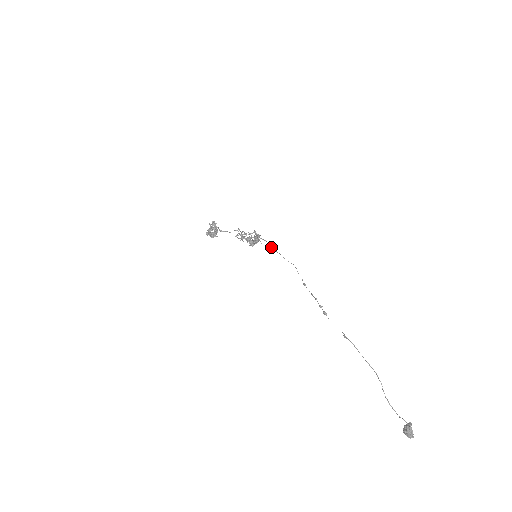
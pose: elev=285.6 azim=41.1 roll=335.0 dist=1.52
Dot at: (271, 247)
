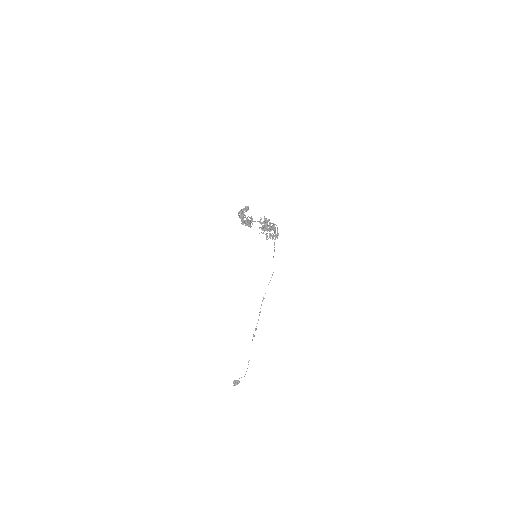
Dot at: (275, 239)
